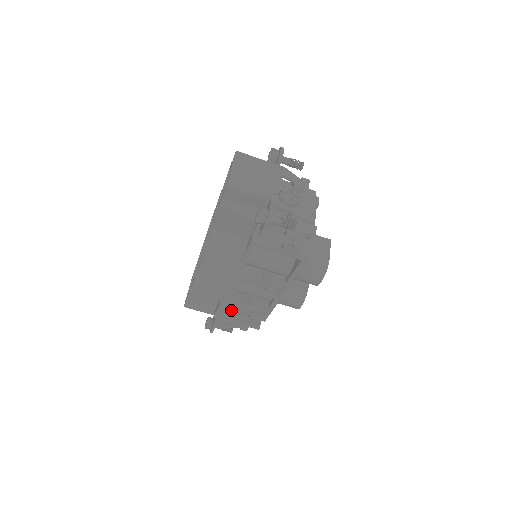
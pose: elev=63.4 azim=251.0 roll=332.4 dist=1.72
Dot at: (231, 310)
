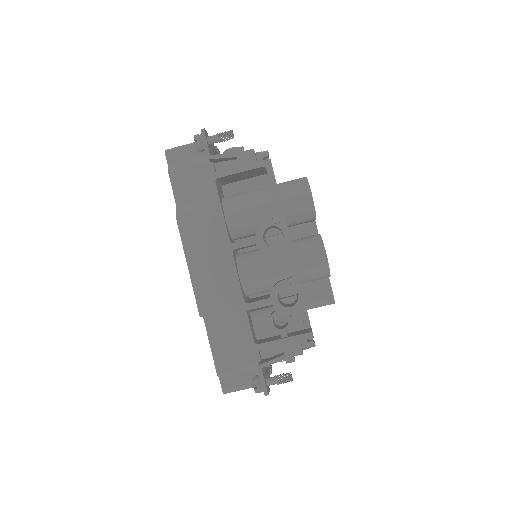
Dot at: (269, 339)
